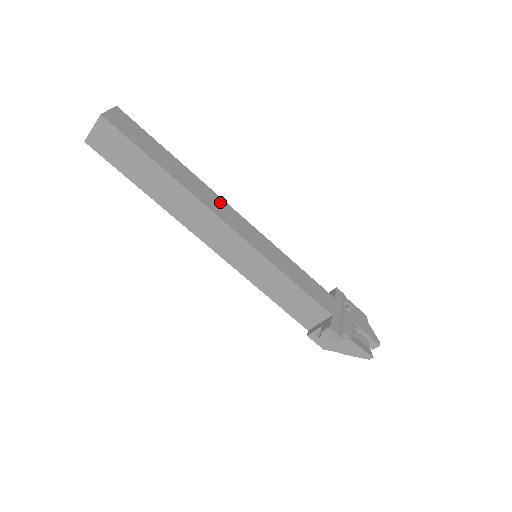
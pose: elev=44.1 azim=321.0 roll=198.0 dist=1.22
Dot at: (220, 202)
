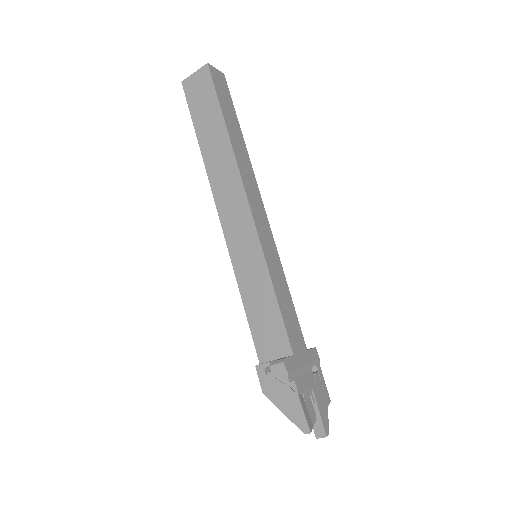
Dot at: (255, 188)
